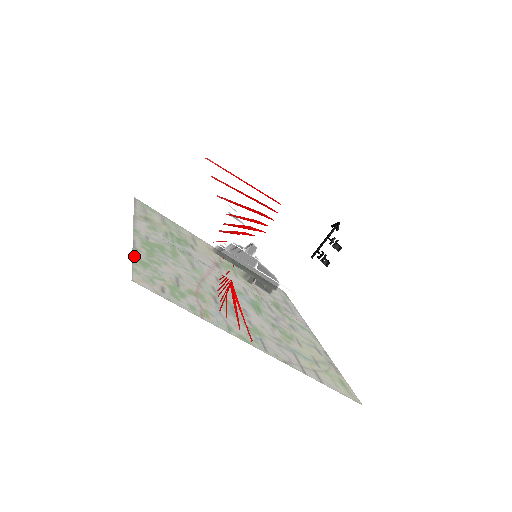
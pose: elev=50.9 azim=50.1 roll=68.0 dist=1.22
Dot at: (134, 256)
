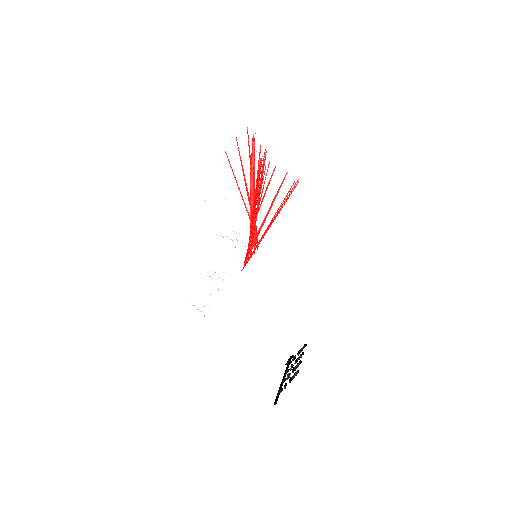
Dot at: occluded
